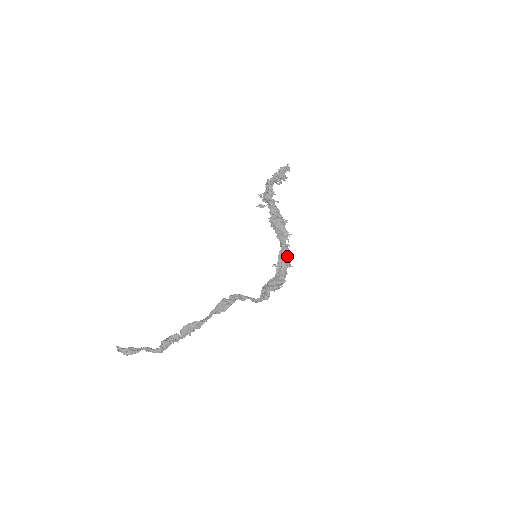
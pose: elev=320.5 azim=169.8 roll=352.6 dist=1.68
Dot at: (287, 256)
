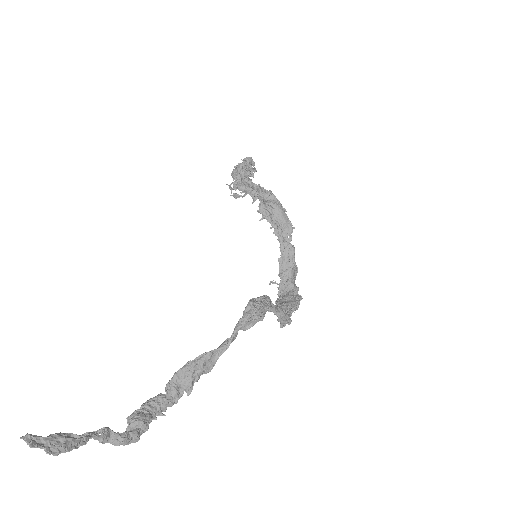
Dot at: (294, 260)
